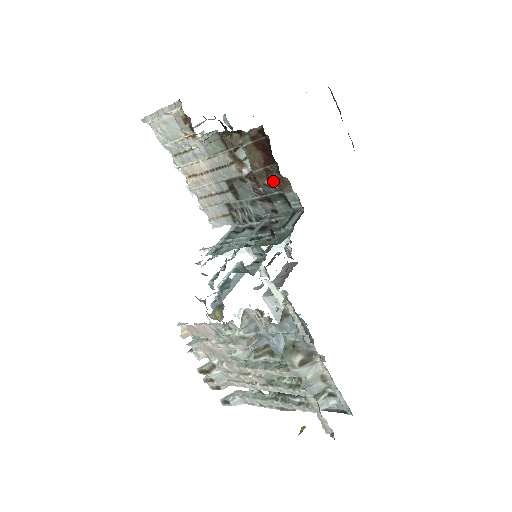
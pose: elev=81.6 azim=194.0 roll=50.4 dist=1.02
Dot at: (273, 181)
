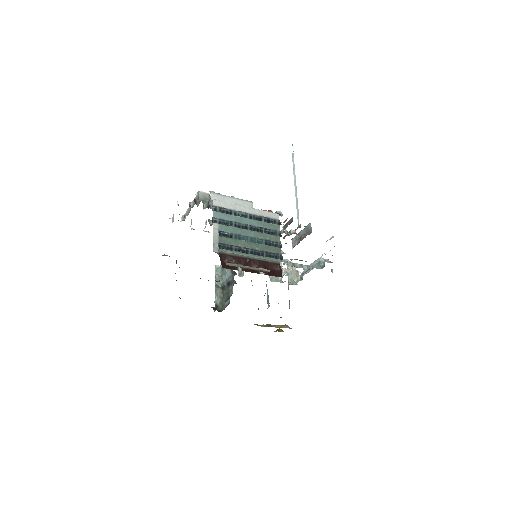
Dot at: occluded
